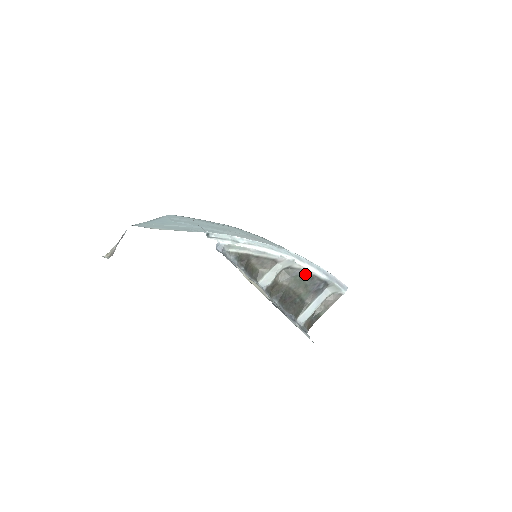
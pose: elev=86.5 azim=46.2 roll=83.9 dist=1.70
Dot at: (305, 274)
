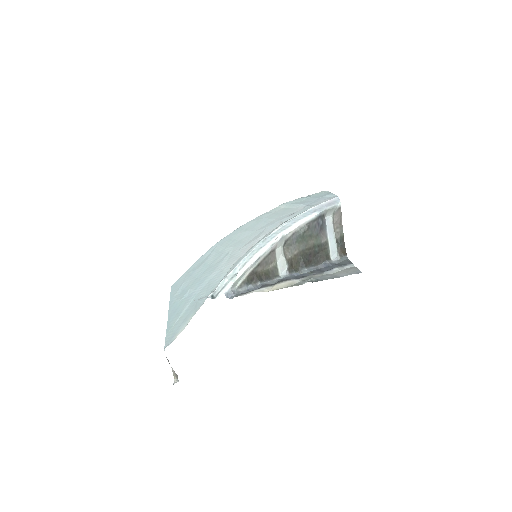
Dot at: (301, 231)
